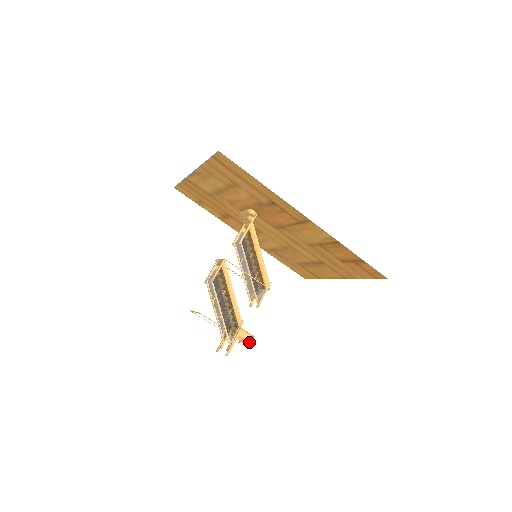
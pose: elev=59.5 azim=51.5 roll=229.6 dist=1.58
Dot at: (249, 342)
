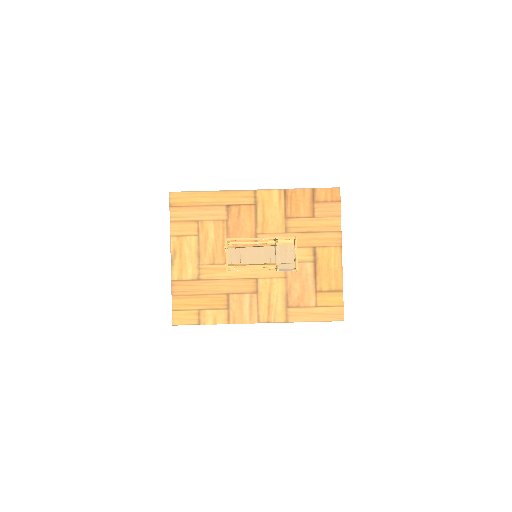
Dot at: (291, 239)
